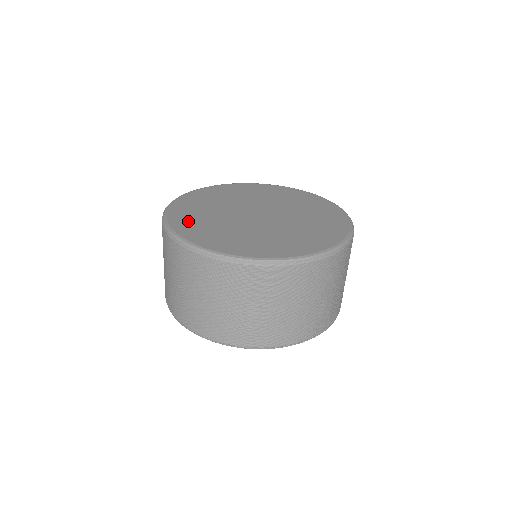
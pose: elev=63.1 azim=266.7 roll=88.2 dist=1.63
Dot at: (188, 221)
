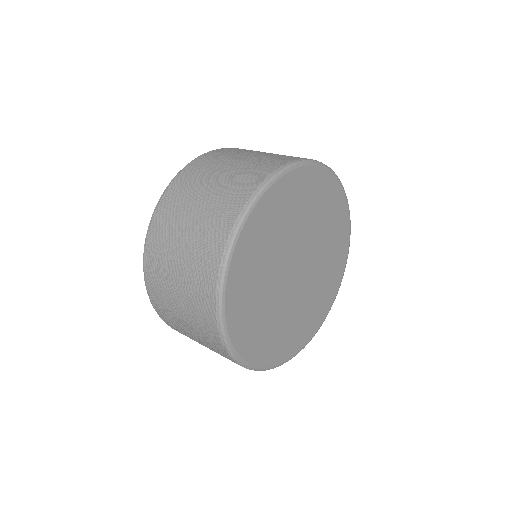
Dot at: (246, 267)
